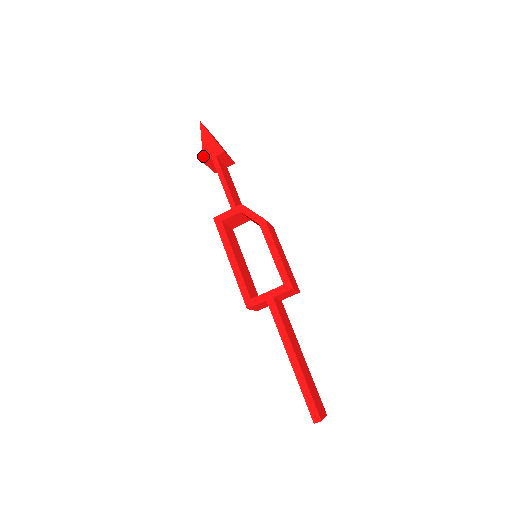
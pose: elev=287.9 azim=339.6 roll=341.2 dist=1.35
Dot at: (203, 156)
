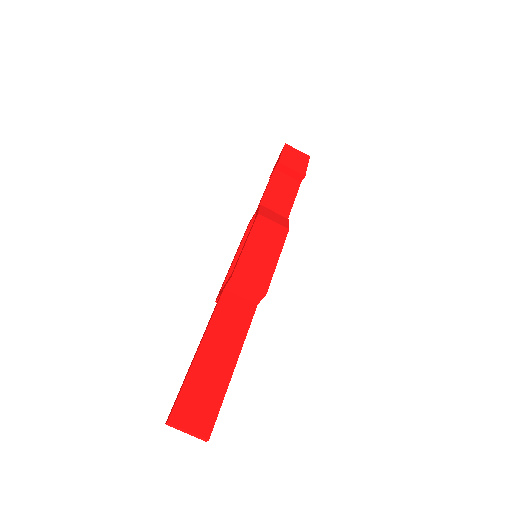
Dot at: occluded
